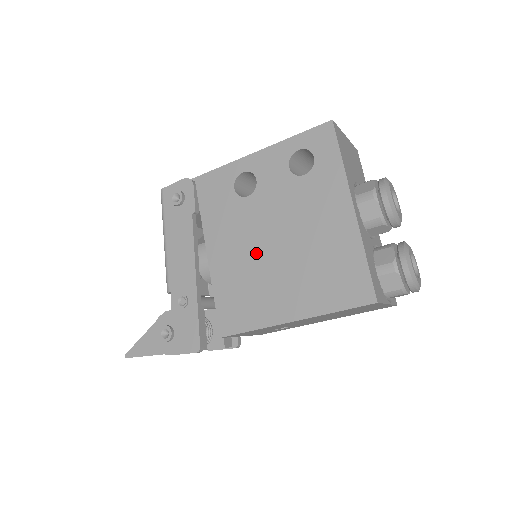
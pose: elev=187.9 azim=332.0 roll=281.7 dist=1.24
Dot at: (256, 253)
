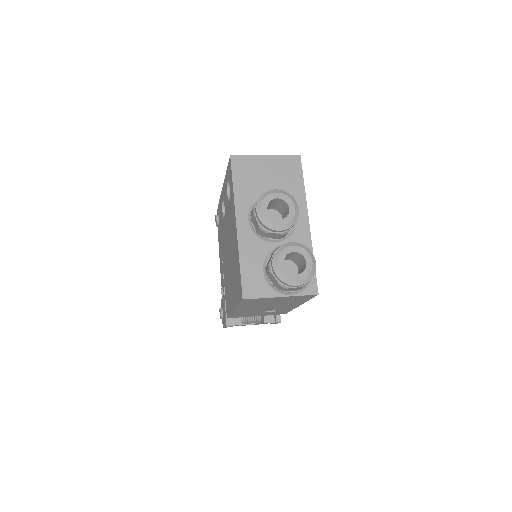
Dot at: (227, 259)
